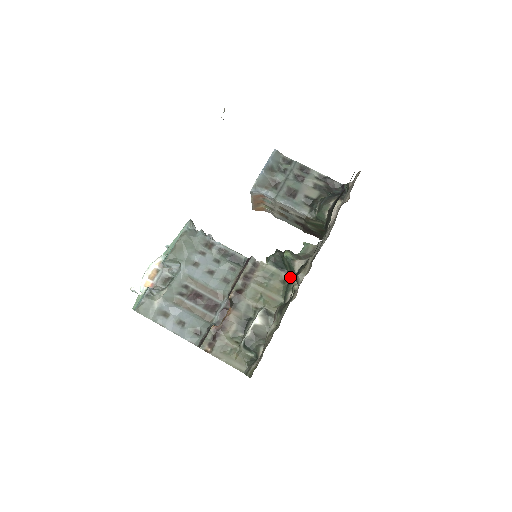
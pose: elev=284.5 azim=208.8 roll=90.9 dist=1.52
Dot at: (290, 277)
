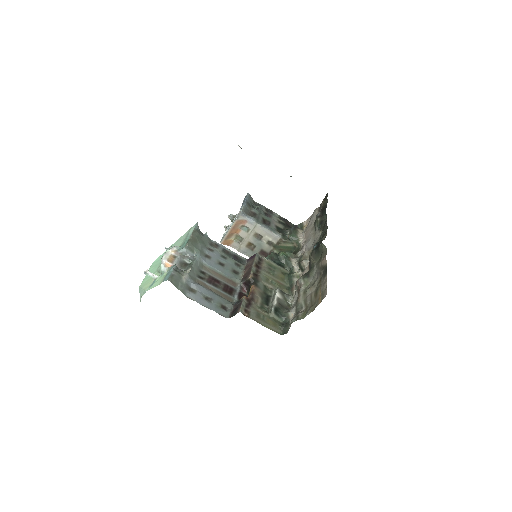
Dot at: (287, 271)
